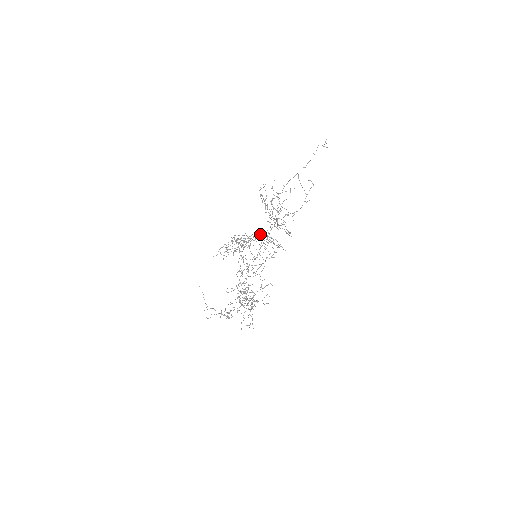
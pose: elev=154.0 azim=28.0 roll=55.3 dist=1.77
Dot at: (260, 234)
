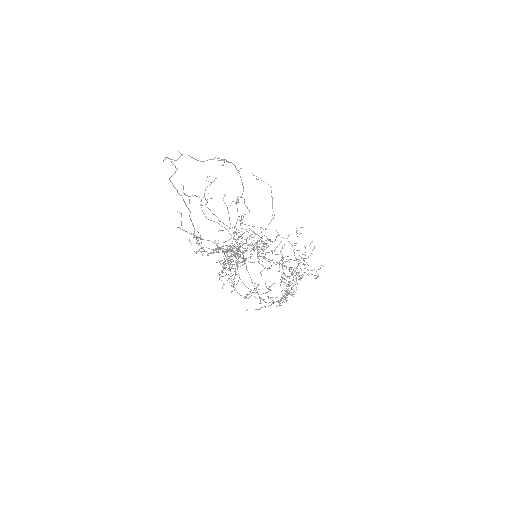
Dot at: occluded
